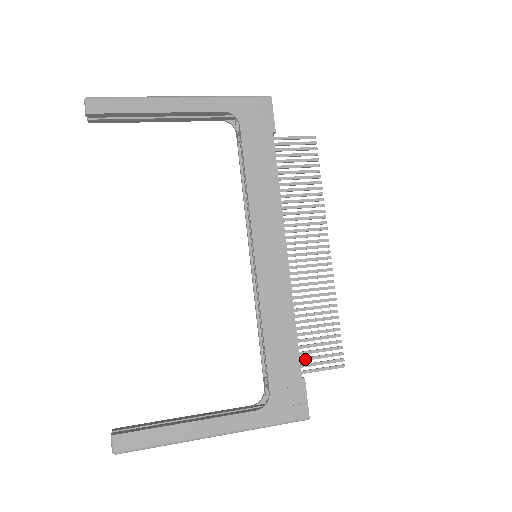
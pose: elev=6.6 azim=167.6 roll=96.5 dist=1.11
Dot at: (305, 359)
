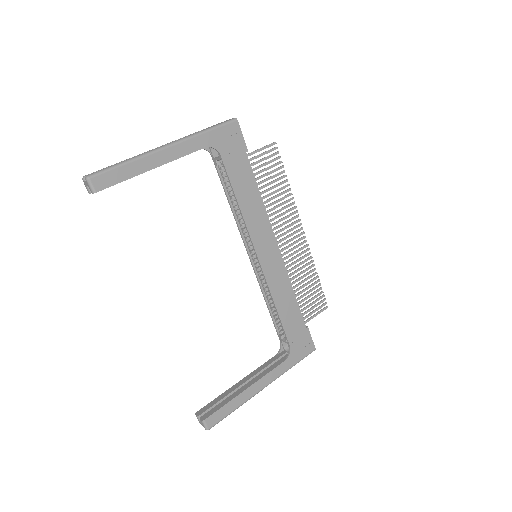
Dot at: (304, 314)
